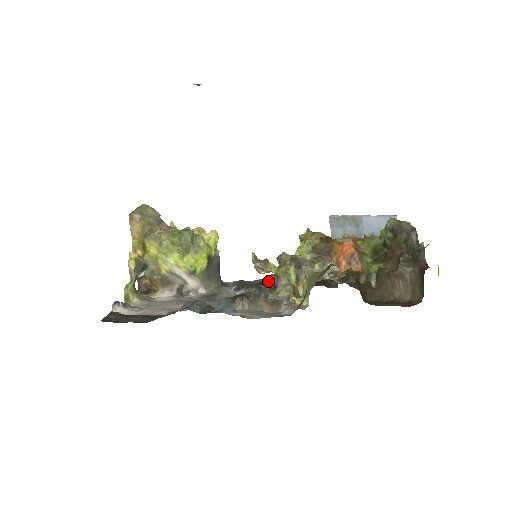
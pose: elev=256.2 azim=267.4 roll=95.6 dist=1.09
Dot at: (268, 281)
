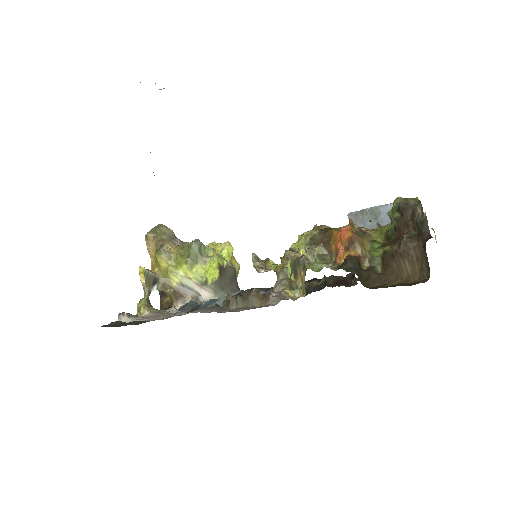
Dot at: occluded
